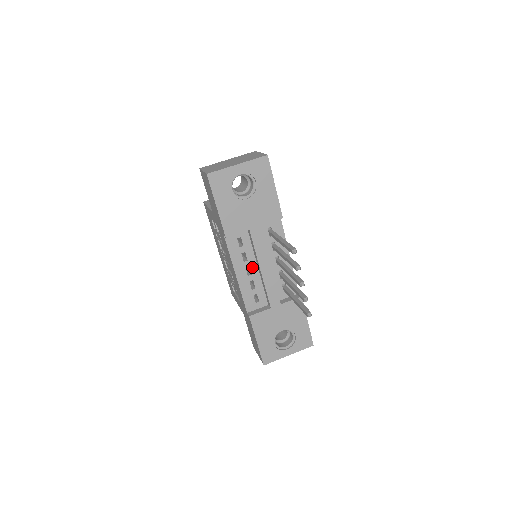
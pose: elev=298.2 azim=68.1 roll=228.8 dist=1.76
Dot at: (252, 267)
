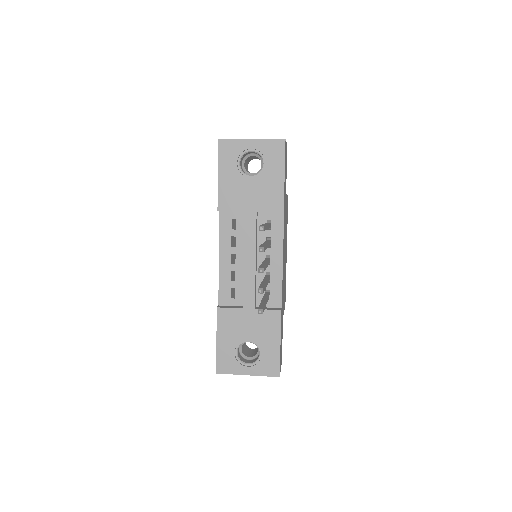
Dot at: (238, 256)
